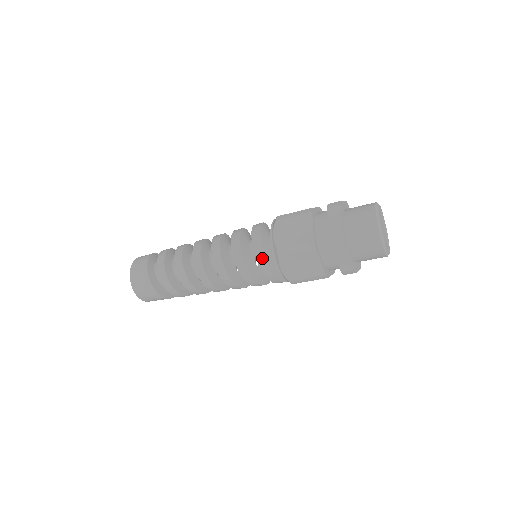
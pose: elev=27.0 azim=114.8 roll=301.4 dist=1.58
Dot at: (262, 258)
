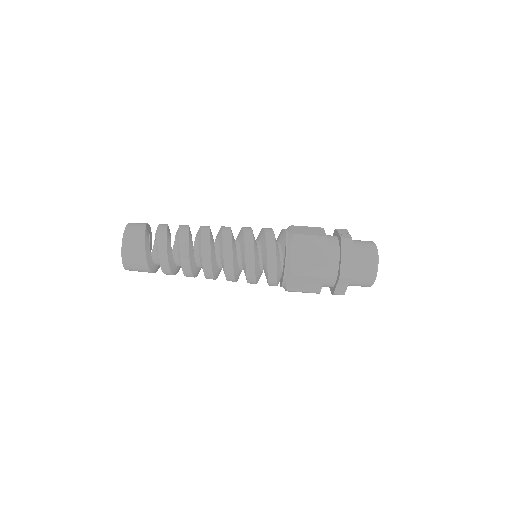
Dot at: (273, 270)
